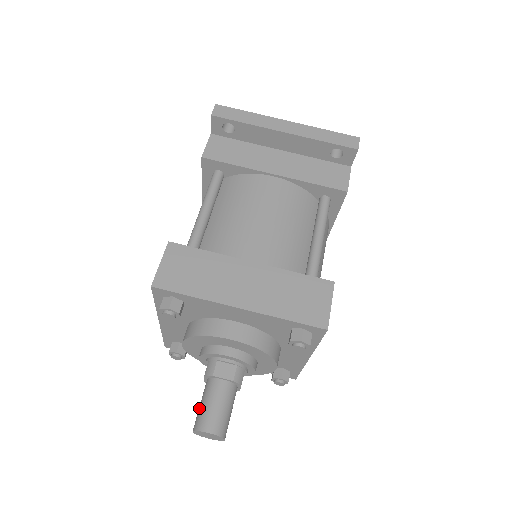
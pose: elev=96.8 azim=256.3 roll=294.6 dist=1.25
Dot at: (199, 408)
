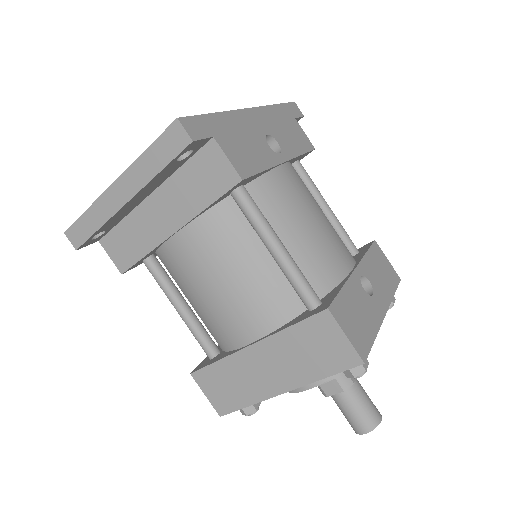
Dot at: (343, 414)
